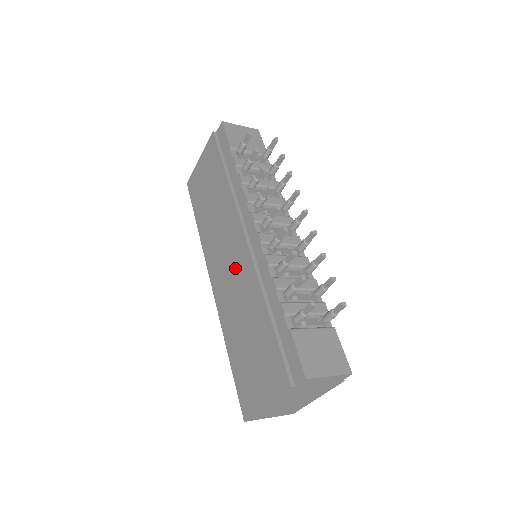
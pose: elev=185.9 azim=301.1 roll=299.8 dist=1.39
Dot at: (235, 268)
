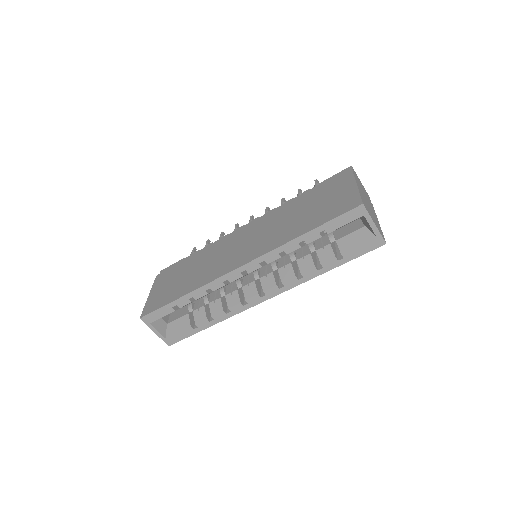
Dot at: (254, 234)
